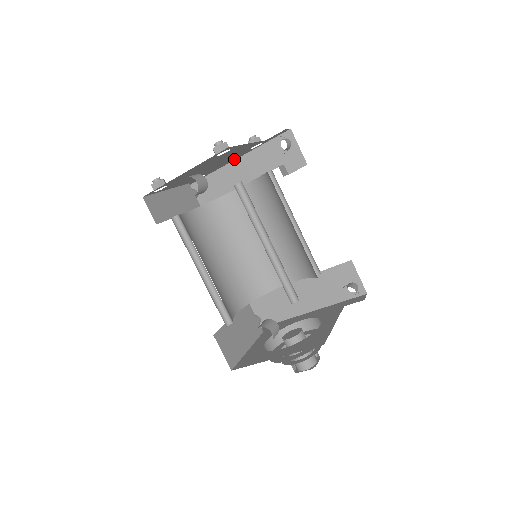
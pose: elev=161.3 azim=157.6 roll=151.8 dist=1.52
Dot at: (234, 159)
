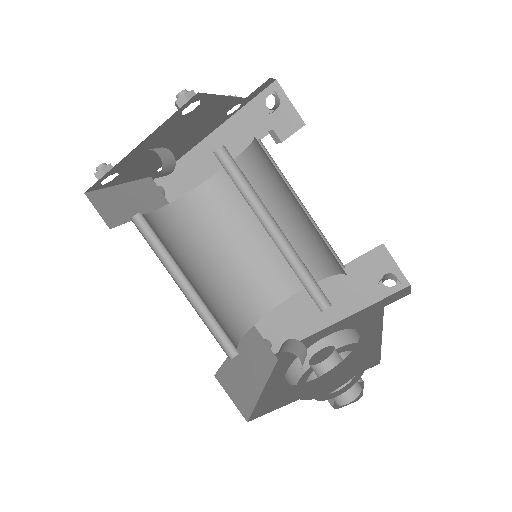
Dot at: (206, 135)
